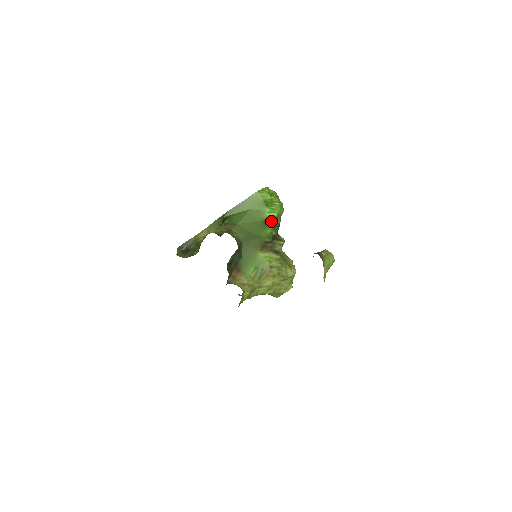
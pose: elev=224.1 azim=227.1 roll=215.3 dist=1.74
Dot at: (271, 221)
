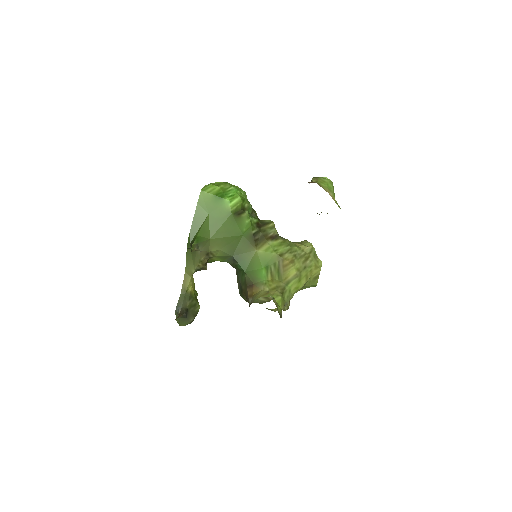
Dot at: (240, 209)
